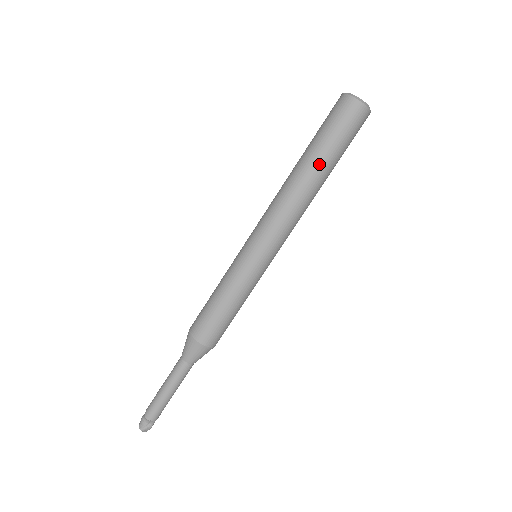
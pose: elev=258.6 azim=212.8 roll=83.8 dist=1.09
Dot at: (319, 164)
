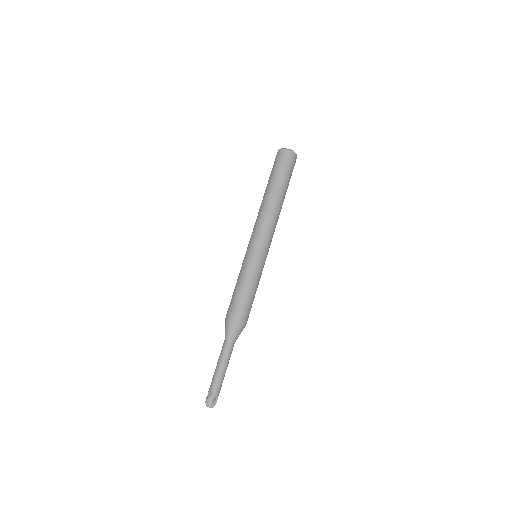
Dot at: (283, 191)
